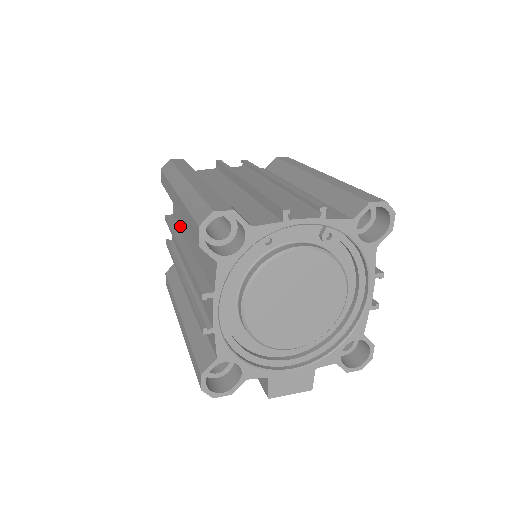
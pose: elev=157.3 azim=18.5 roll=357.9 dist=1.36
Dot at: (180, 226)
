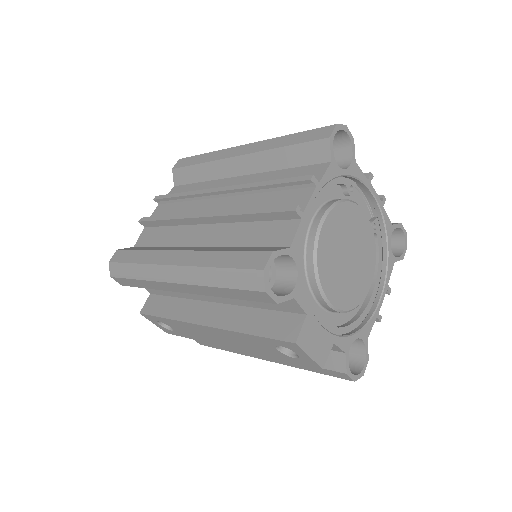
Dot at: occluded
